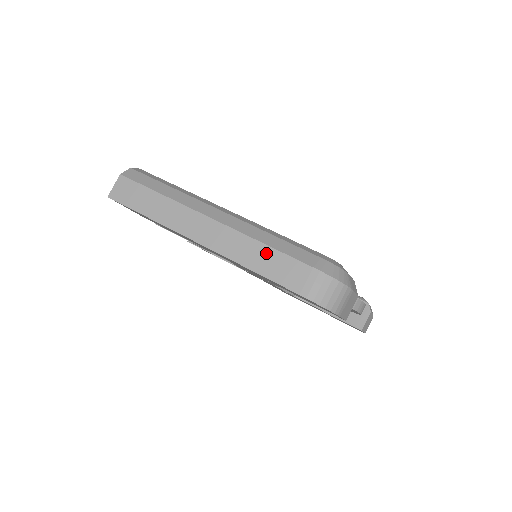
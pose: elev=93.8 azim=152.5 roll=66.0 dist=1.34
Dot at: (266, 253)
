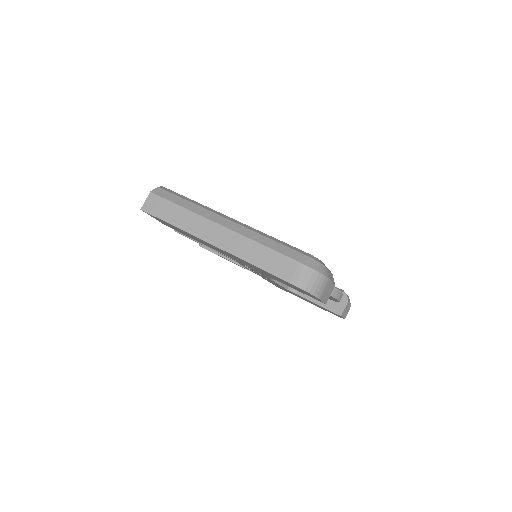
Dot at: (264, 252)
